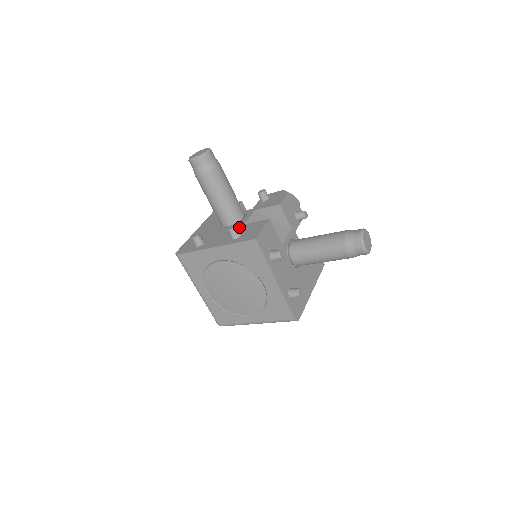
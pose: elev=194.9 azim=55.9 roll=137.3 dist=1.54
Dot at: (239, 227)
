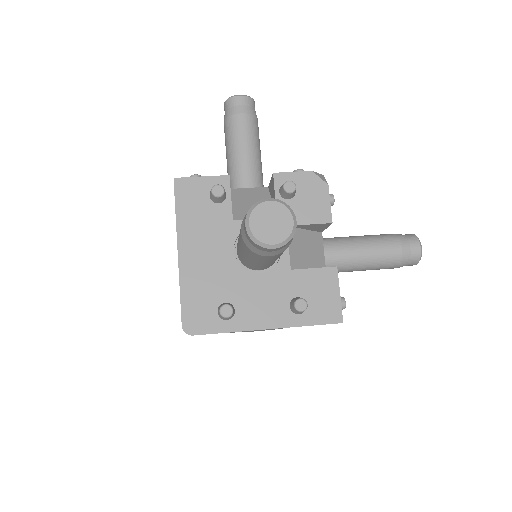
Dot at: (286, 277)
